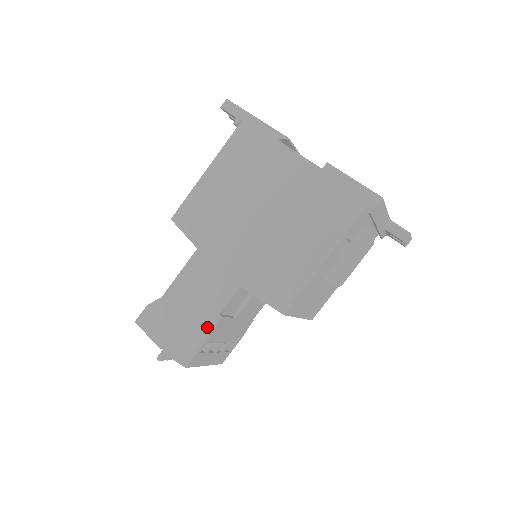
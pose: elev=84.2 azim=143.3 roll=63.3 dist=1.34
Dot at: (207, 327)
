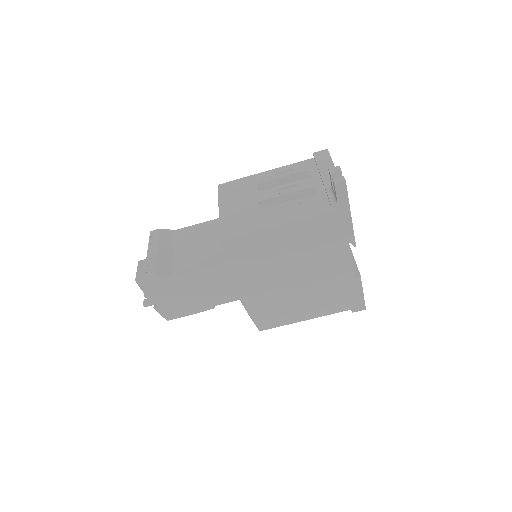
Dot at: (199, 309)
